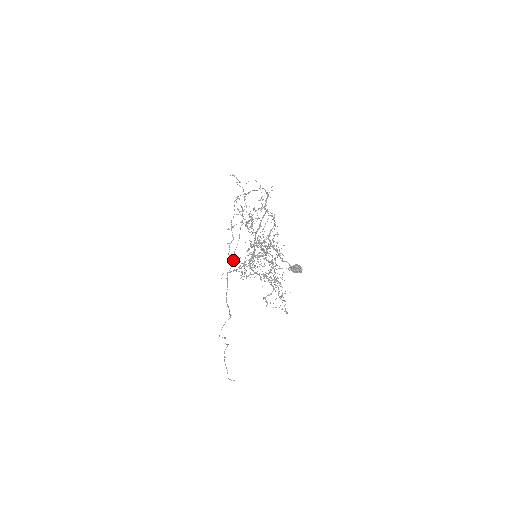
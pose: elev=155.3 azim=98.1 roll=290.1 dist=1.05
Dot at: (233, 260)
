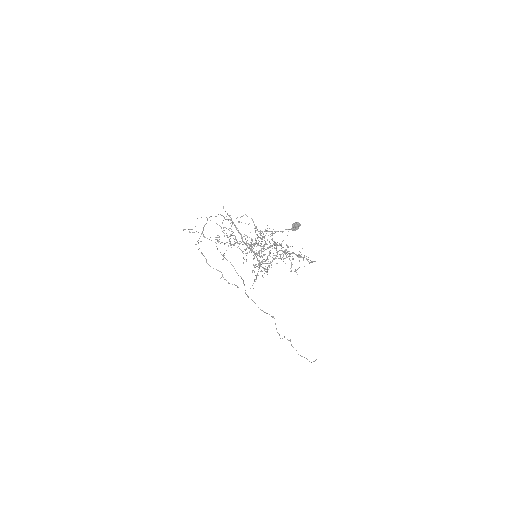
Dot at: occluded
